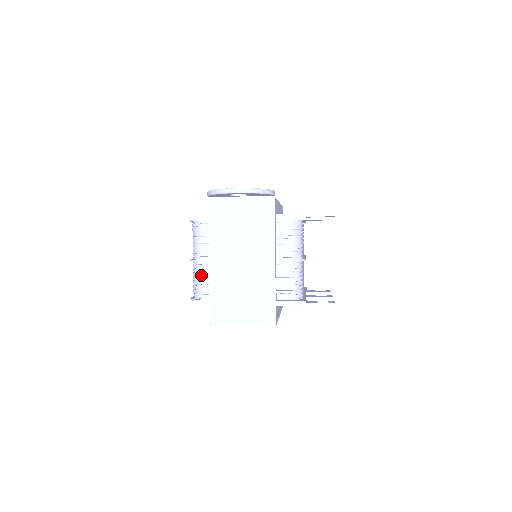
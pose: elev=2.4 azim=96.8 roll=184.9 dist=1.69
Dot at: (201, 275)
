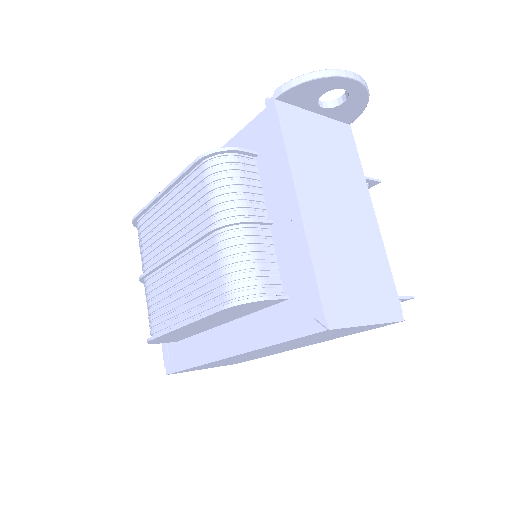
Dot at: (253, 249)
